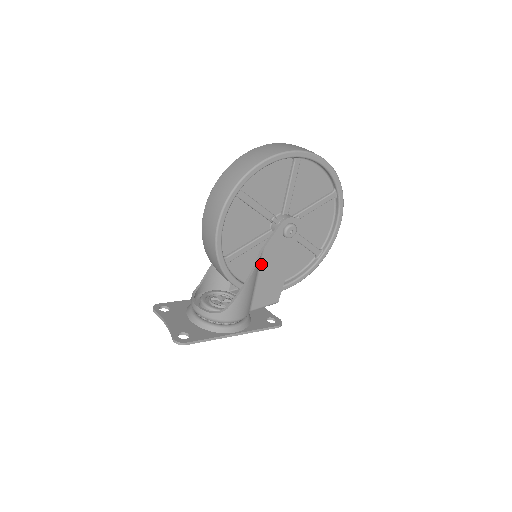
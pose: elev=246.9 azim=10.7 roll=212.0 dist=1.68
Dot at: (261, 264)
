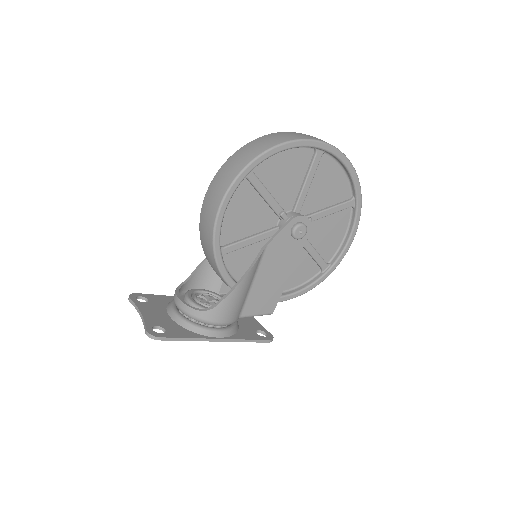
Dot at: (261, 263)
